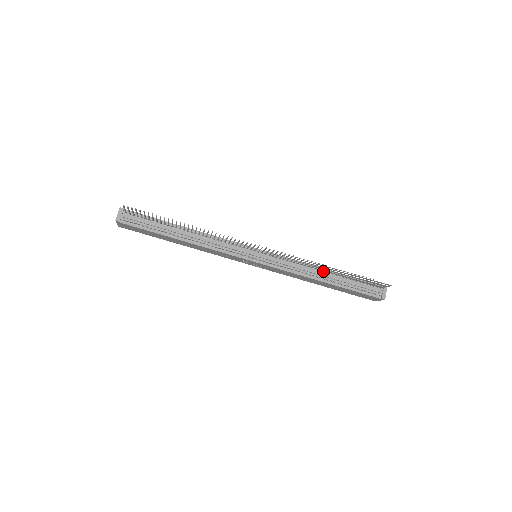
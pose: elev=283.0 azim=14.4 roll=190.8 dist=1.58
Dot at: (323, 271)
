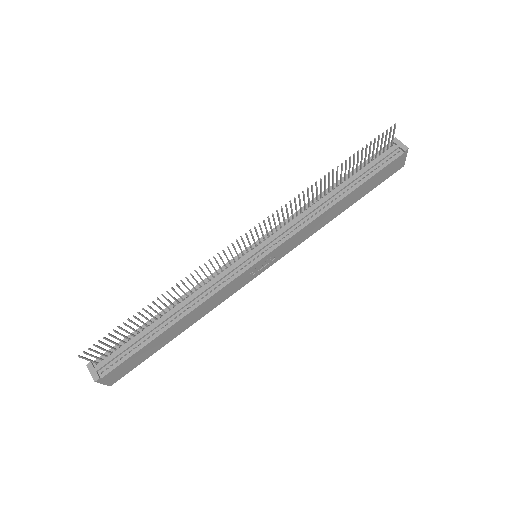
Dot at: (326, 194)
